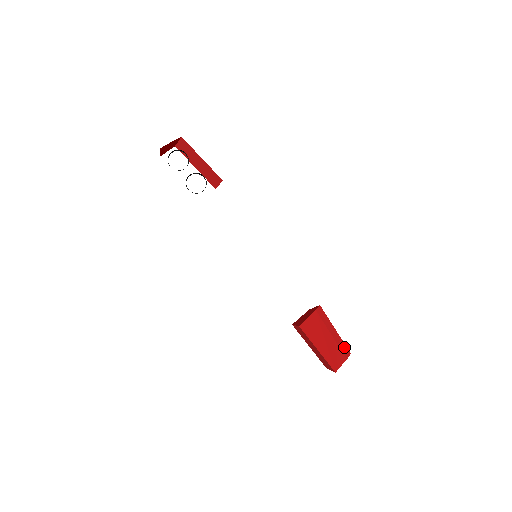
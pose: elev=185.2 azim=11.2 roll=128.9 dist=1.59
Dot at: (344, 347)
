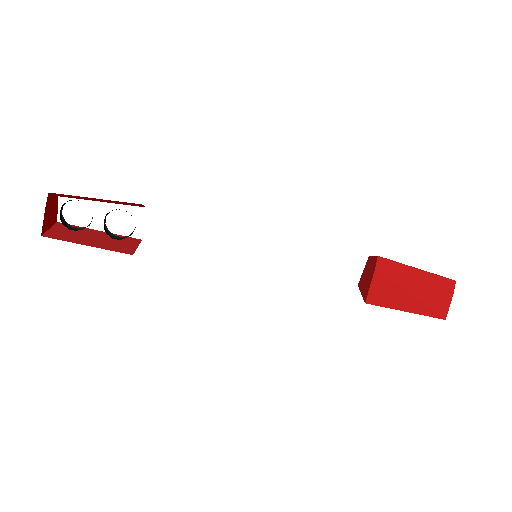
Dot at: (442, 281)
